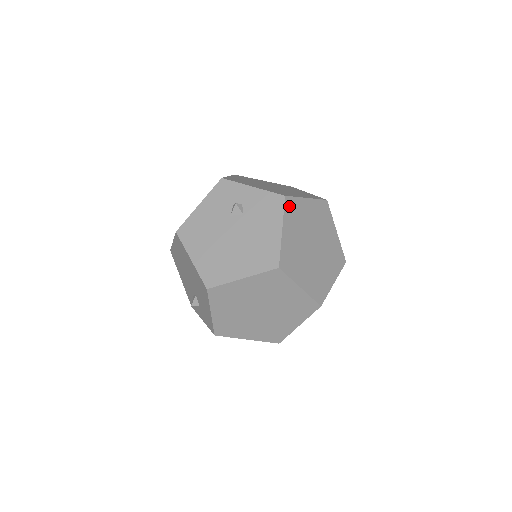
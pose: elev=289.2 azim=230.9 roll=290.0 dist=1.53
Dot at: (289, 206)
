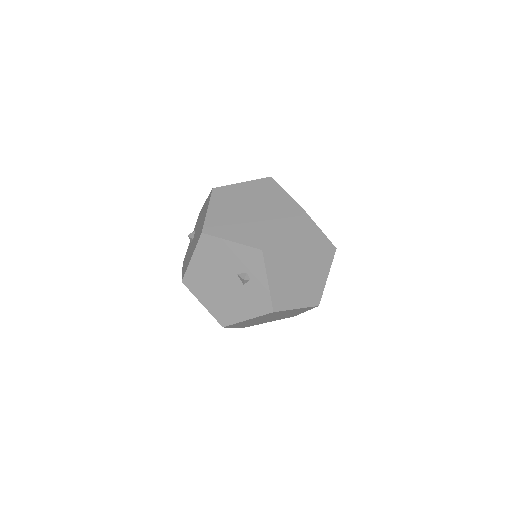
Dot at: occluded
